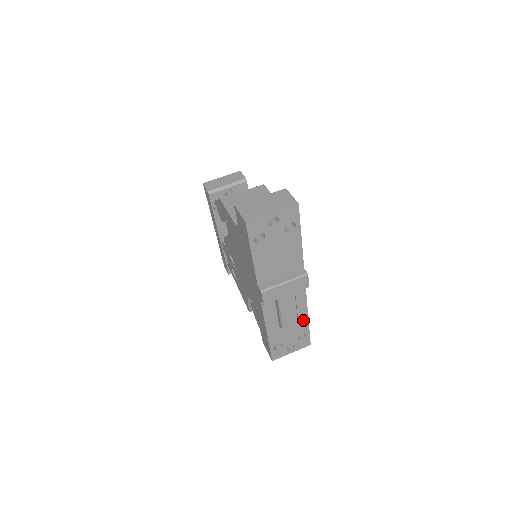
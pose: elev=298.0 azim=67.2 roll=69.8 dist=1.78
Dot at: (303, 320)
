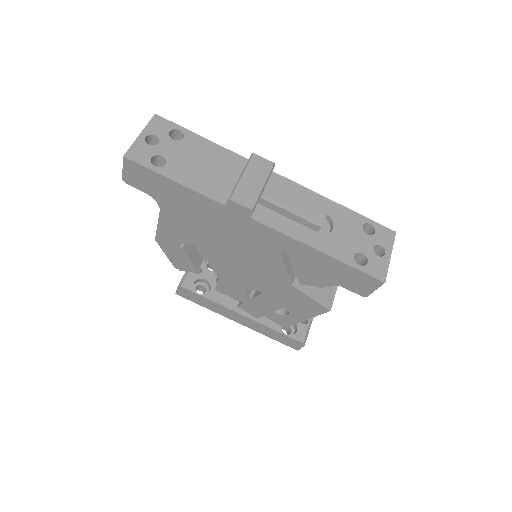
Dot at: (337, 210)
